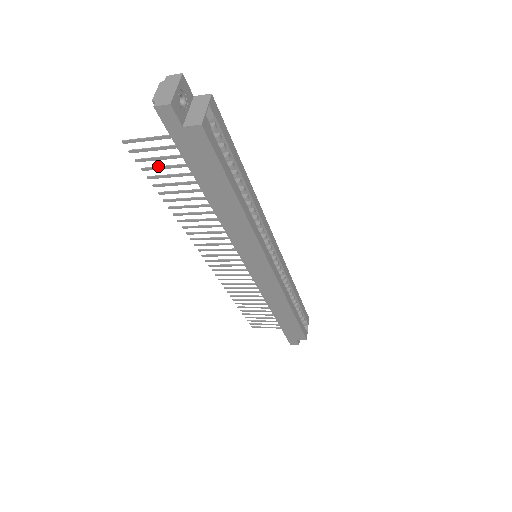
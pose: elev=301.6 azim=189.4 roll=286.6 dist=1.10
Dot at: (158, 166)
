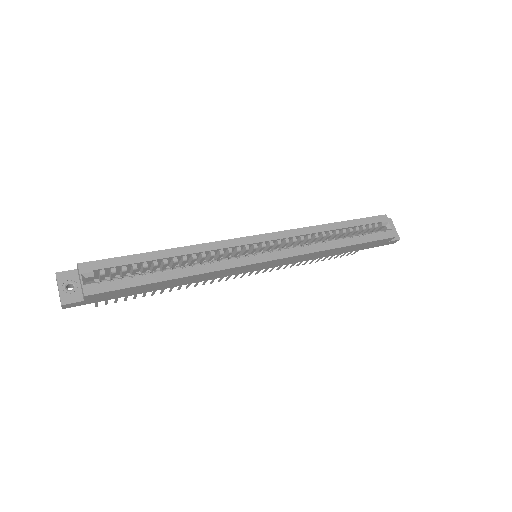
Dot at: occluded
